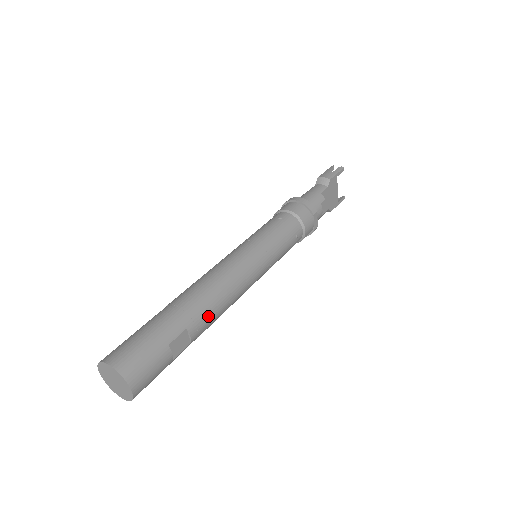
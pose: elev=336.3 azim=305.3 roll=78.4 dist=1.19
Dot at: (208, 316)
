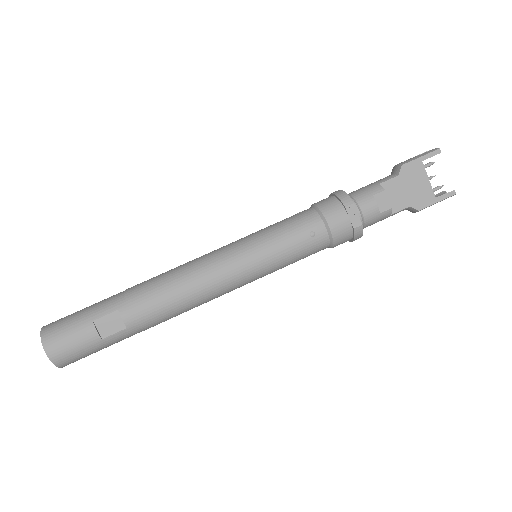
Dot at: (148, 303)
